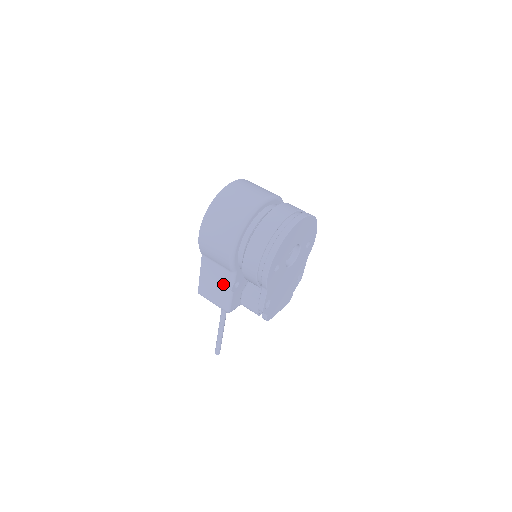
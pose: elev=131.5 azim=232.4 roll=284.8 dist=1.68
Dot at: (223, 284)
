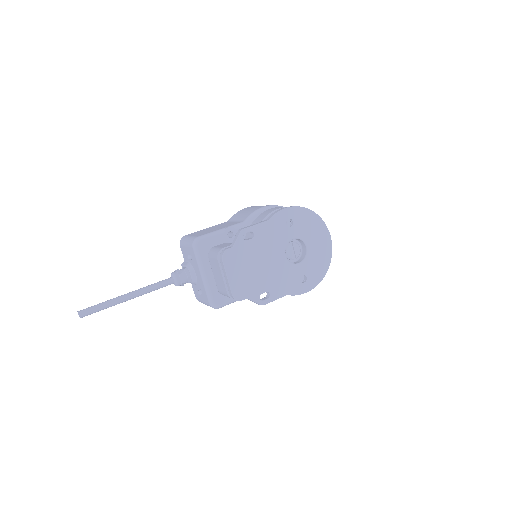
Dot at: (223, 227)
